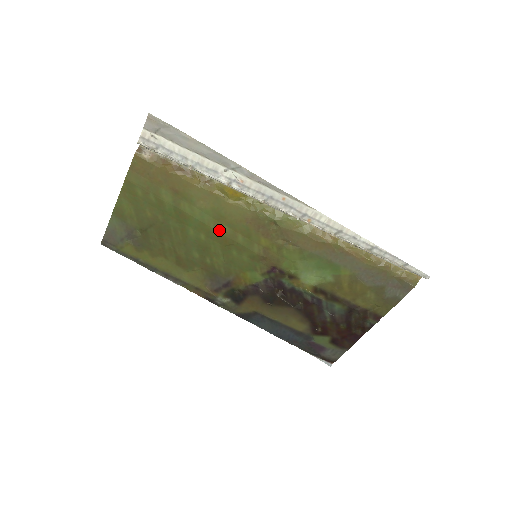
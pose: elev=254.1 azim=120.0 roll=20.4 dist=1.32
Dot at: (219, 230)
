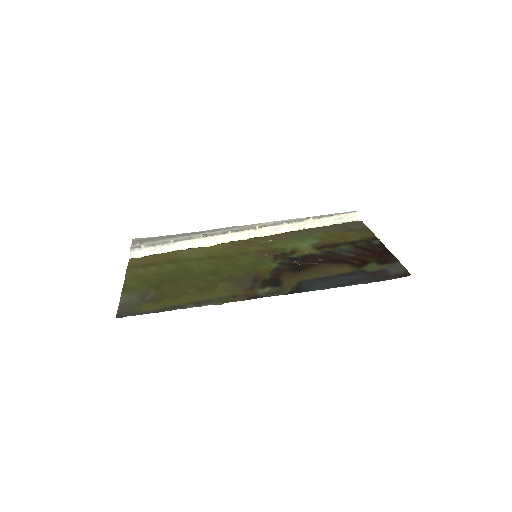
Dot at: (216, 259)
